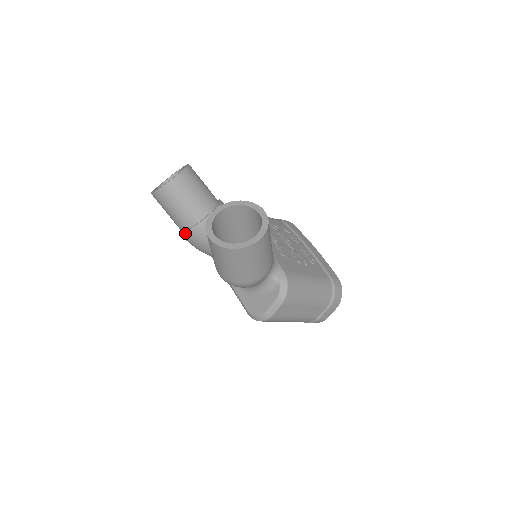
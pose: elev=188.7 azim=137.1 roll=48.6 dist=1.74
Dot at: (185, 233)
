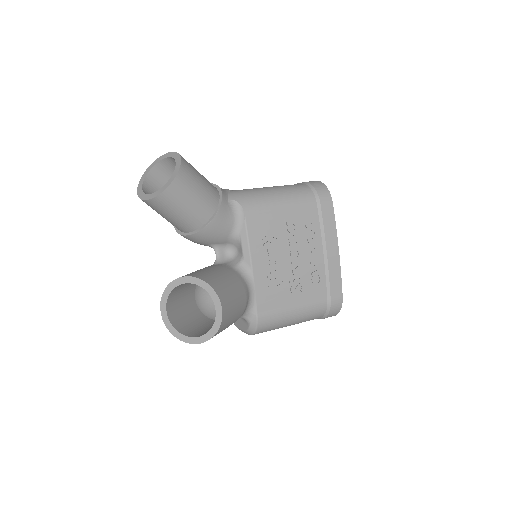
Dot at: (176, 228)
